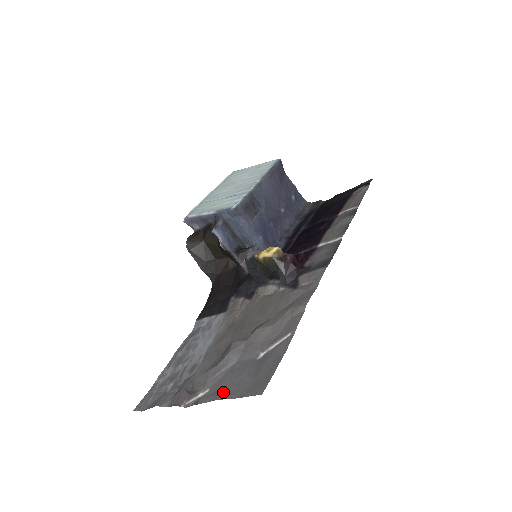
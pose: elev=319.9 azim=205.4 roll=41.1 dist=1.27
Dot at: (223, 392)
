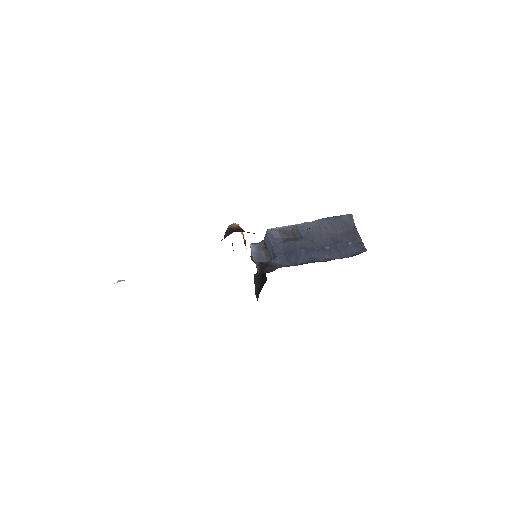
Dot at: occluded
